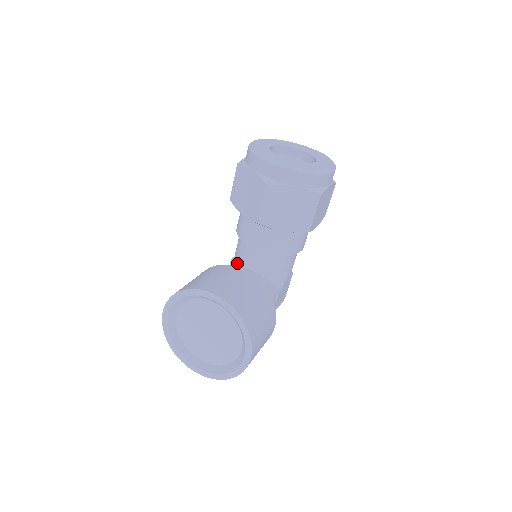
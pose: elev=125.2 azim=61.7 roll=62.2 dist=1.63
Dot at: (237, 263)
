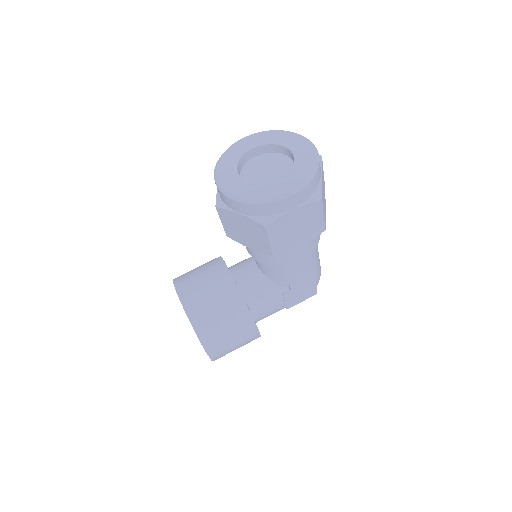
Dot at: occluded
